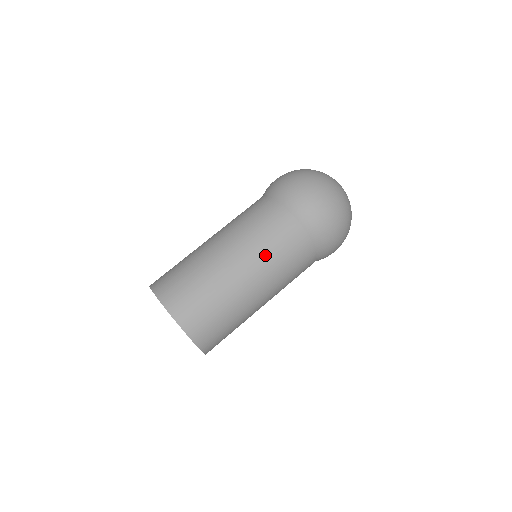
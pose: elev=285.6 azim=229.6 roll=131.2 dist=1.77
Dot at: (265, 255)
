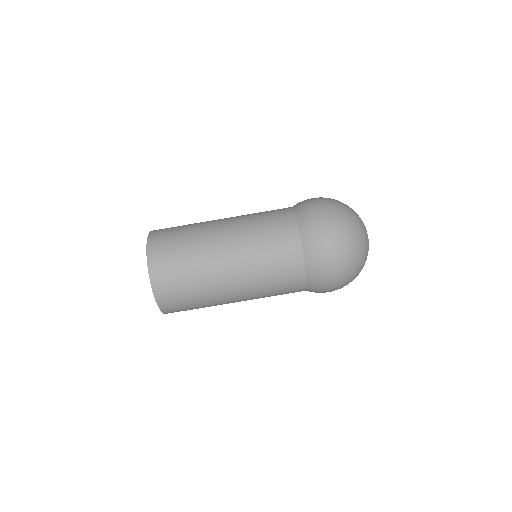
Dot at: (260, 286)
